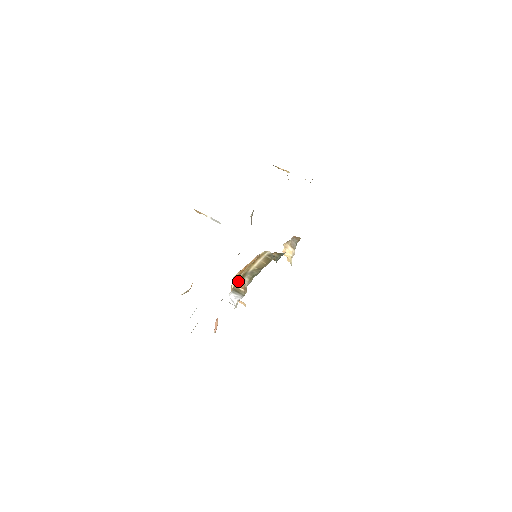
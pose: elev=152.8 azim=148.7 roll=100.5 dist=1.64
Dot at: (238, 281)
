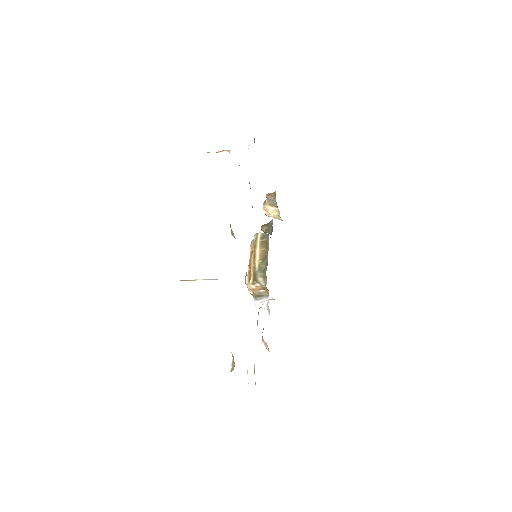
Dot at: (254, 287)
